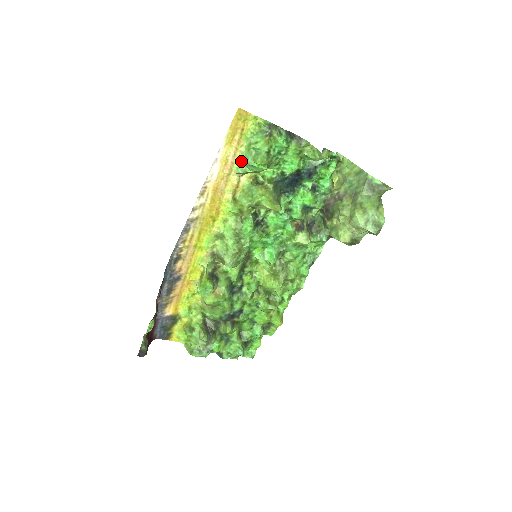
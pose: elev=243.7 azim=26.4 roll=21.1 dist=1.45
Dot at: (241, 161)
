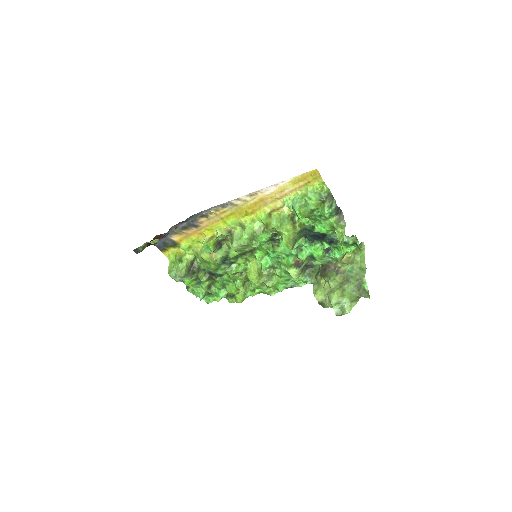
Dot at: (292, 198)
